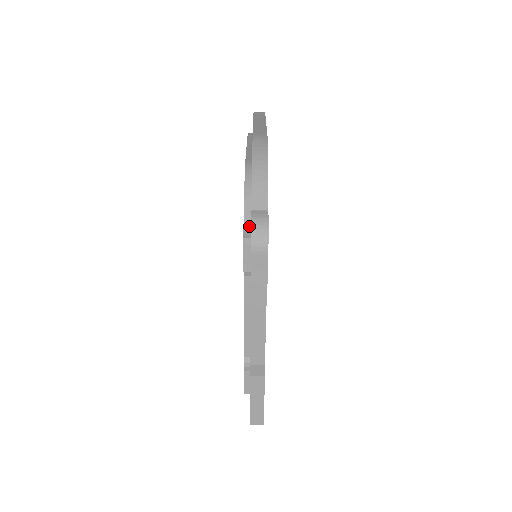
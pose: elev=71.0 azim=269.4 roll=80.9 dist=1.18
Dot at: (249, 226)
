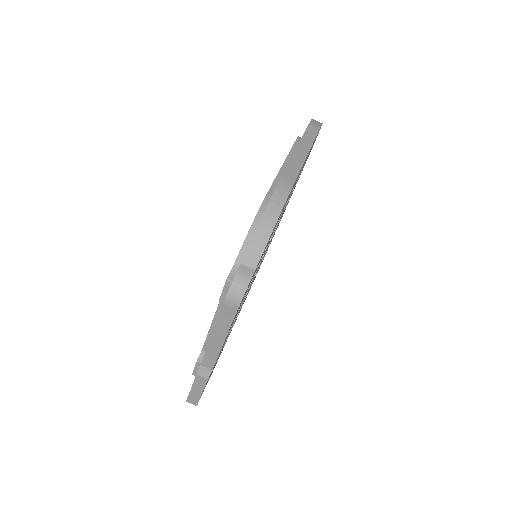
Dot at: occluded
